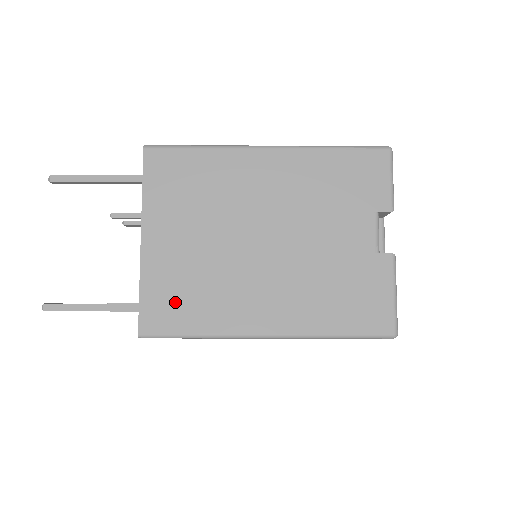
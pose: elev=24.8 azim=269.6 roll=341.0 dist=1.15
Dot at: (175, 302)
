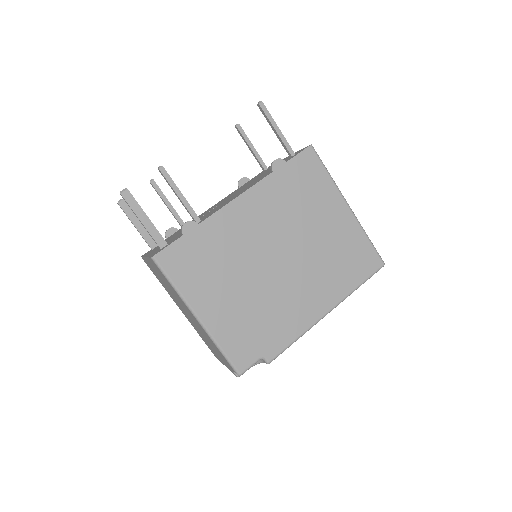
Dot at: occluded
